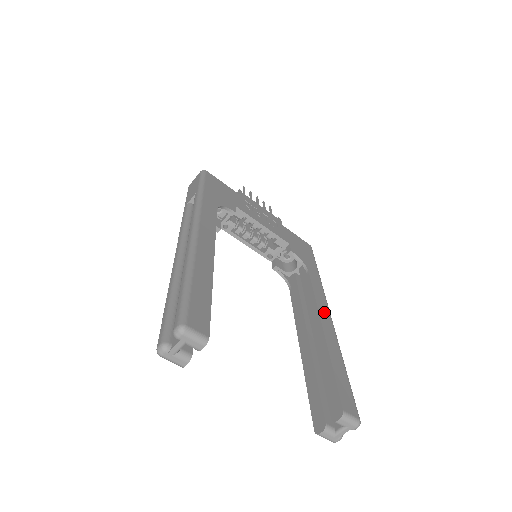
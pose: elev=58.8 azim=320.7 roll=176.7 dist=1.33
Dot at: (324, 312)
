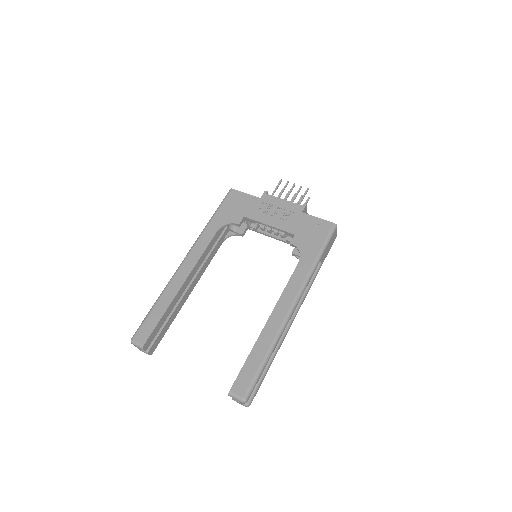
Dot at: (284, 305)
